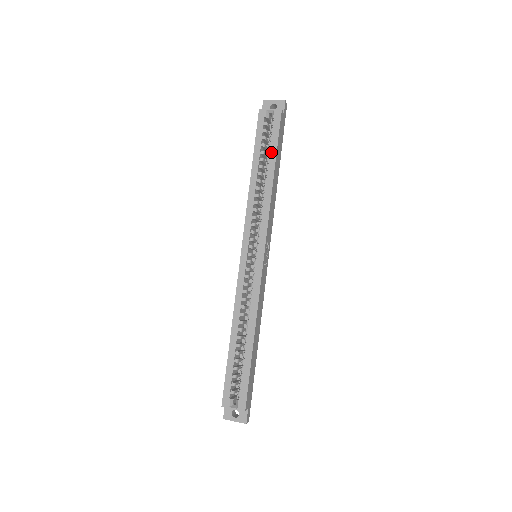
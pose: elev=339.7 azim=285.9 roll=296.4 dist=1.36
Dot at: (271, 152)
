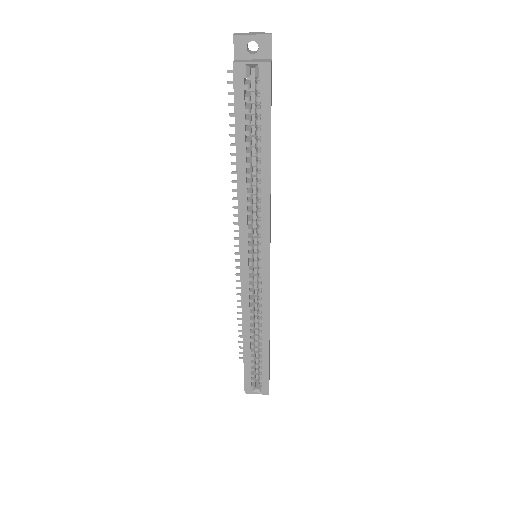
Dot at: (262, 135)
